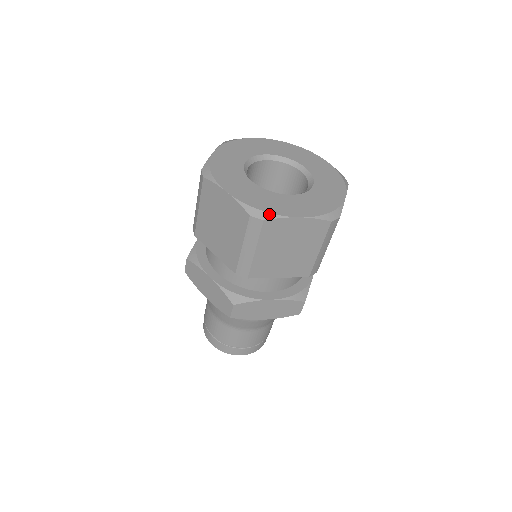
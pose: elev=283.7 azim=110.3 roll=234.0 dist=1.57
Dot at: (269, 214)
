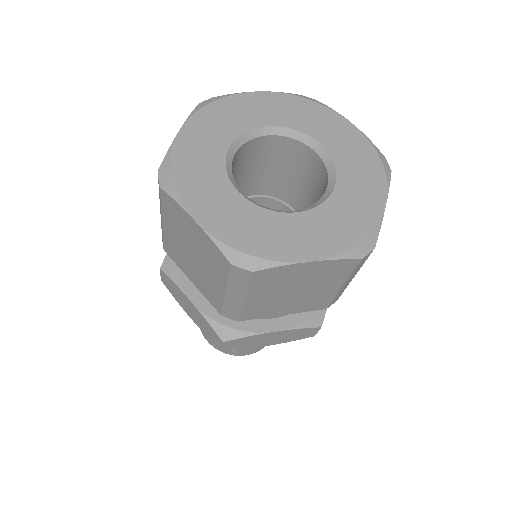
Dot at: (261, 261)
